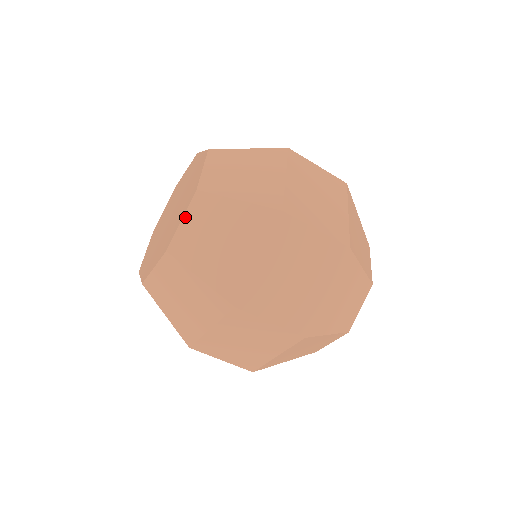
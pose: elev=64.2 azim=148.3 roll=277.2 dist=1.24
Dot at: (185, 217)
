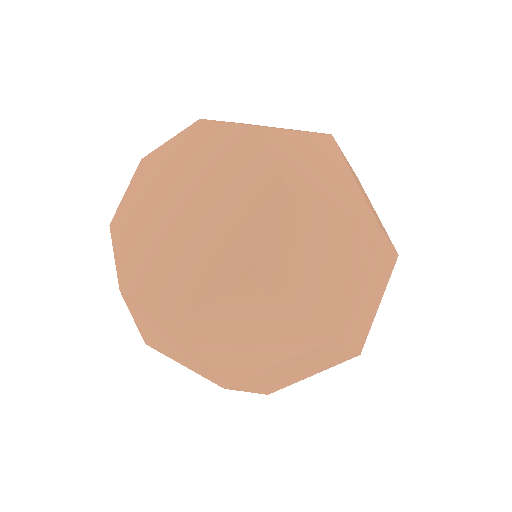
Dot at: (219, 297)
